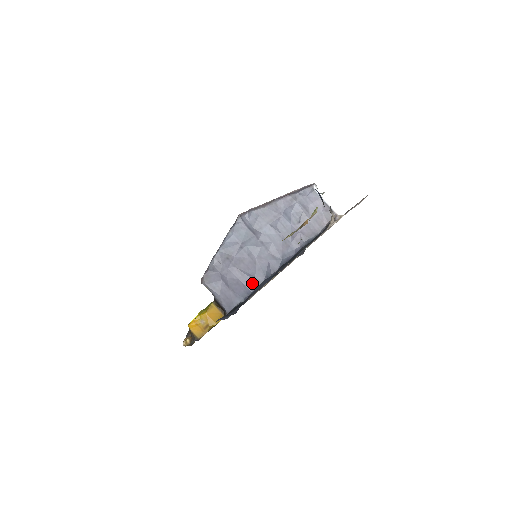
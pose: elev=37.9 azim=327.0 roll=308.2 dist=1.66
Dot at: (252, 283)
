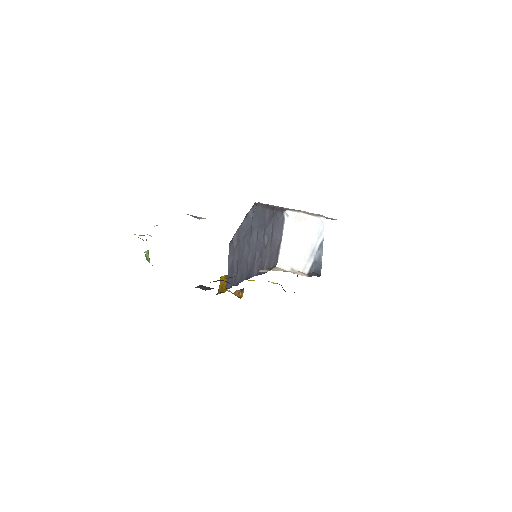
Dot at: (235, 277)
